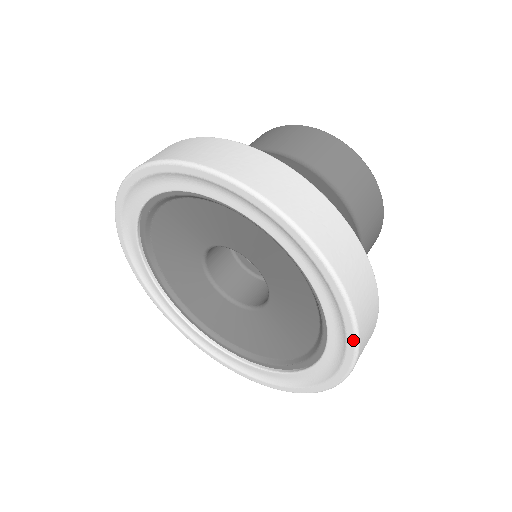
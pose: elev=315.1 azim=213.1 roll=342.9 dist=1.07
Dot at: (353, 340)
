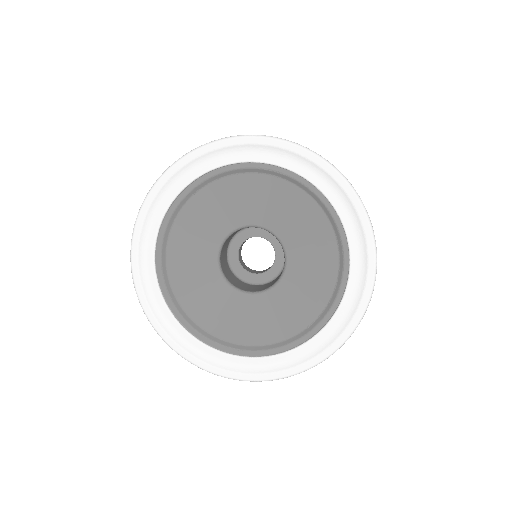
Dot at: (294, 146)
